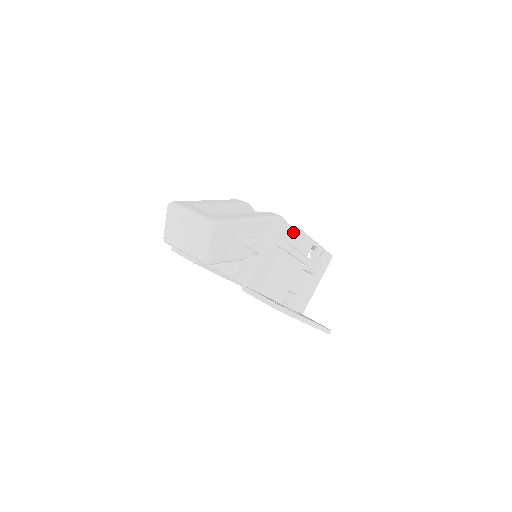
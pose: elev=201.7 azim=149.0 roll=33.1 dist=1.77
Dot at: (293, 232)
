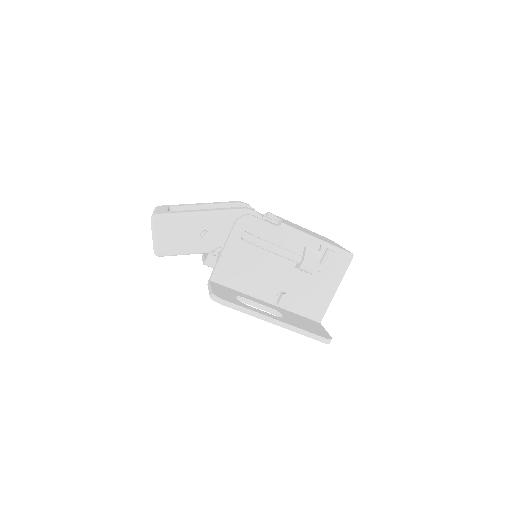
Dot at: (265, 225)
